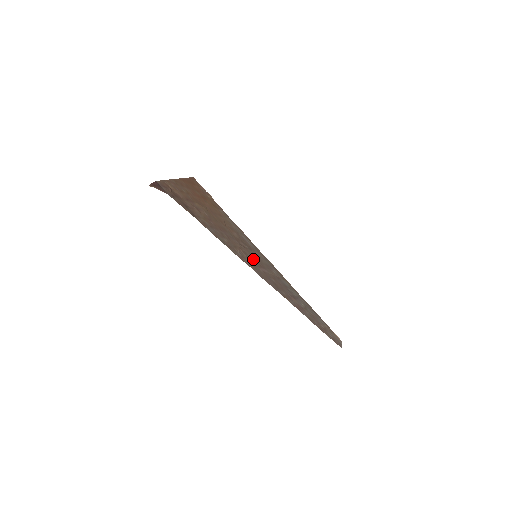
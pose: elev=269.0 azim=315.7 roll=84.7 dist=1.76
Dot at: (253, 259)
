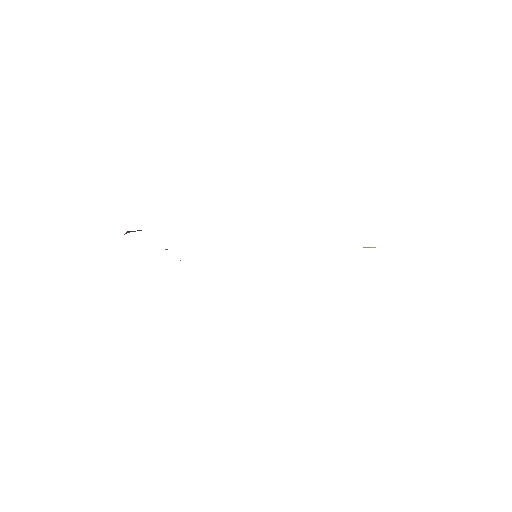
Dot at: occluded
